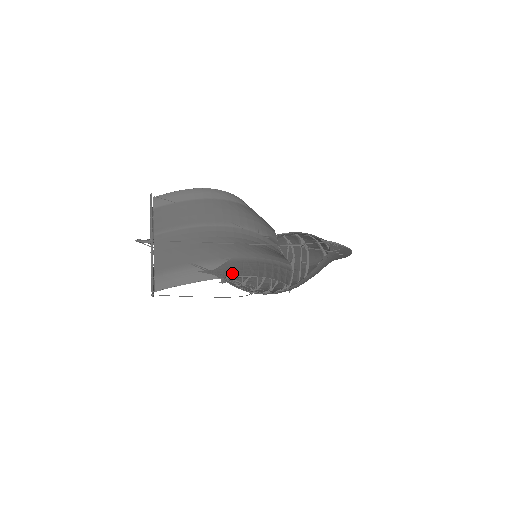
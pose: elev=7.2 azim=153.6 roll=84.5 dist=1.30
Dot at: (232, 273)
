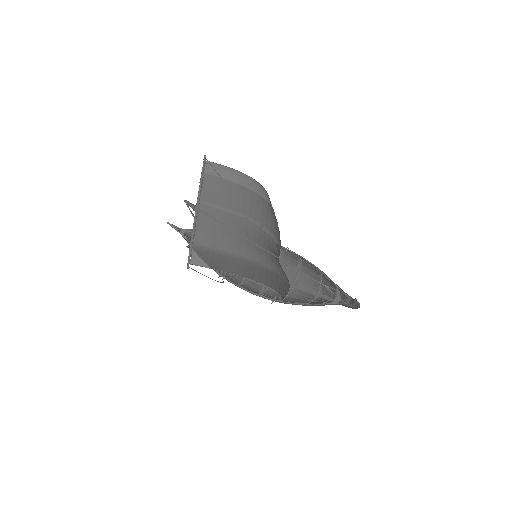
Dot at: (259, 278)
